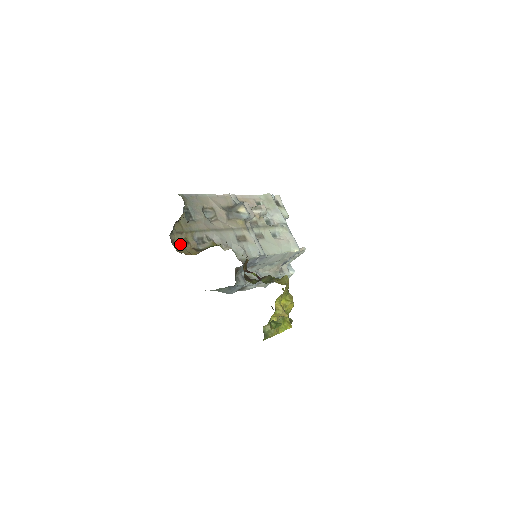
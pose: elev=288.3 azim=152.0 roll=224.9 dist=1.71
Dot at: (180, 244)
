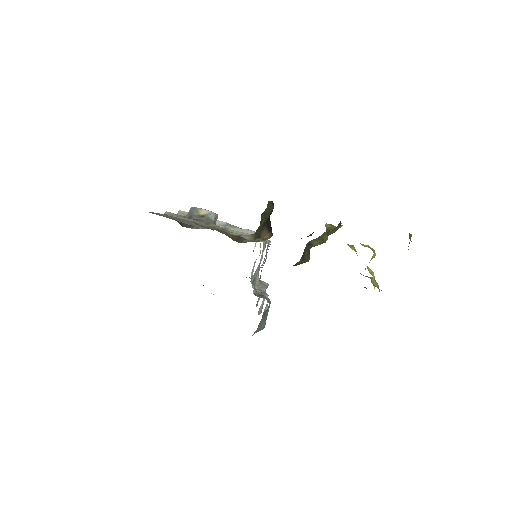
Dot at: (238, 241)
